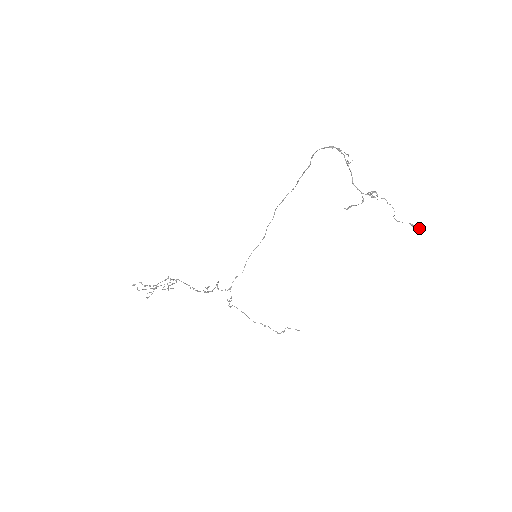
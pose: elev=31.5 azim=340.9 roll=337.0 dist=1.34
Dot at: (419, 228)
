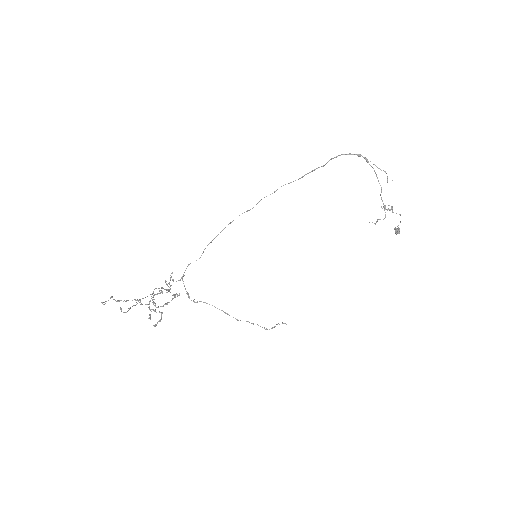
Dot at: occluded
